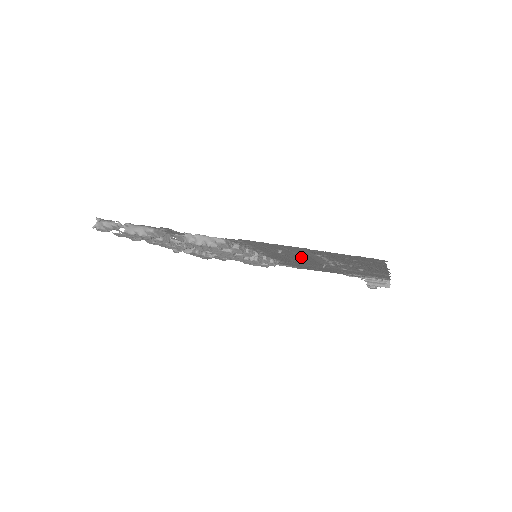
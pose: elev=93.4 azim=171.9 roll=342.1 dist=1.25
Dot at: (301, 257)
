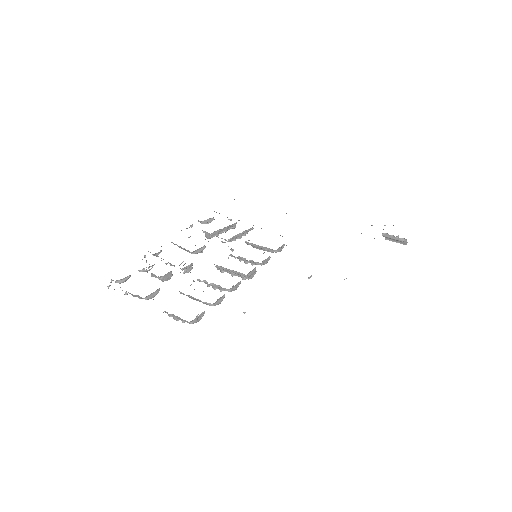
Dot at: occluded
